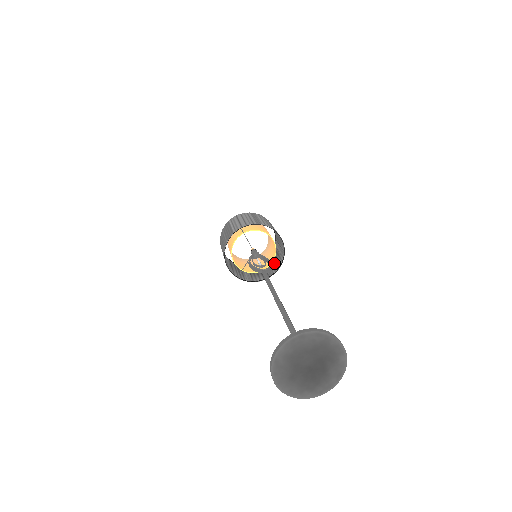
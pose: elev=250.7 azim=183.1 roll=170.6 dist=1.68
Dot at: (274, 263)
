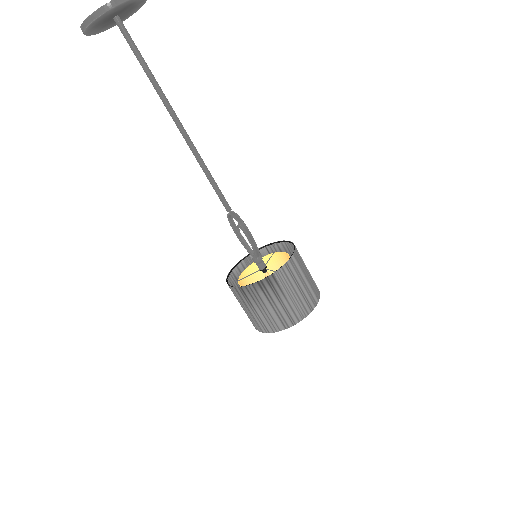
Dot at: (271, 301)
